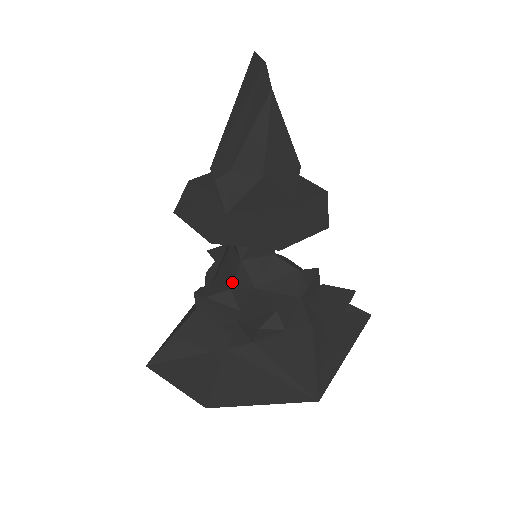
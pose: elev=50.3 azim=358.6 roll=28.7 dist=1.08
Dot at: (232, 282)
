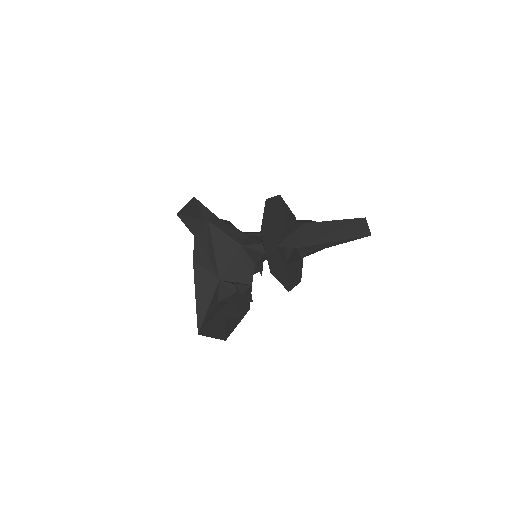
Dot at: (252, 280)
